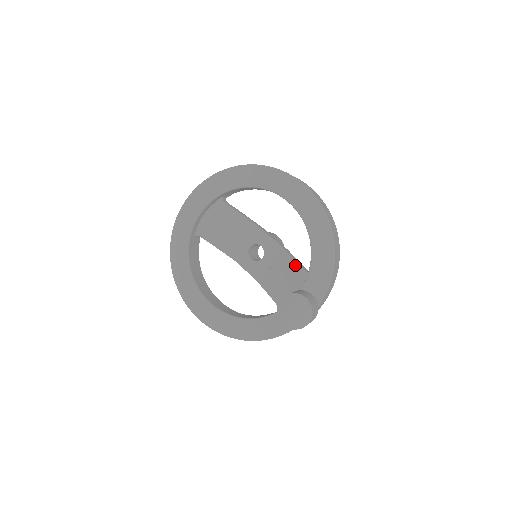
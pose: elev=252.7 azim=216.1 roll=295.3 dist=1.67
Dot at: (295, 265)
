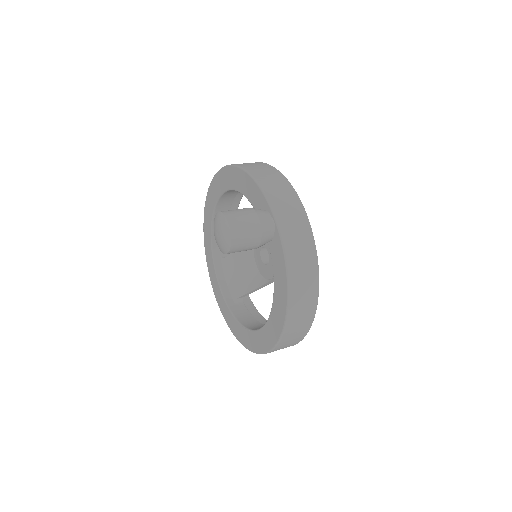
Dot at: occluded
